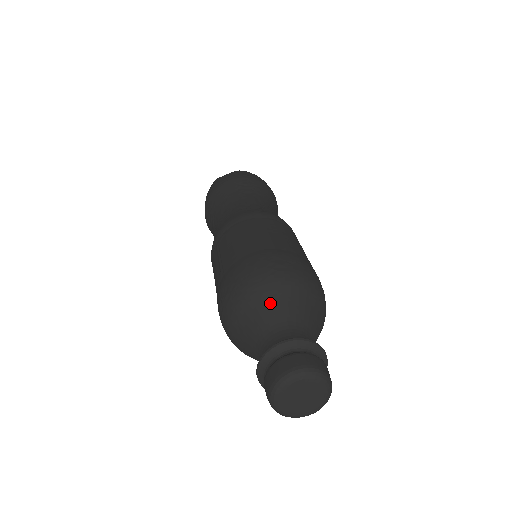
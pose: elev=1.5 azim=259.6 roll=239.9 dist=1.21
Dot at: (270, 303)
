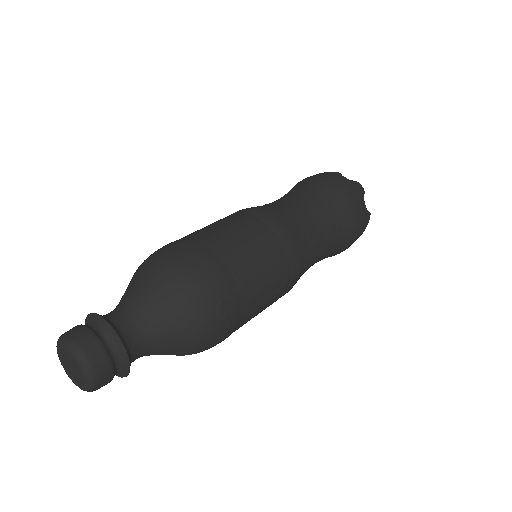
Dot at: (131, 283)
